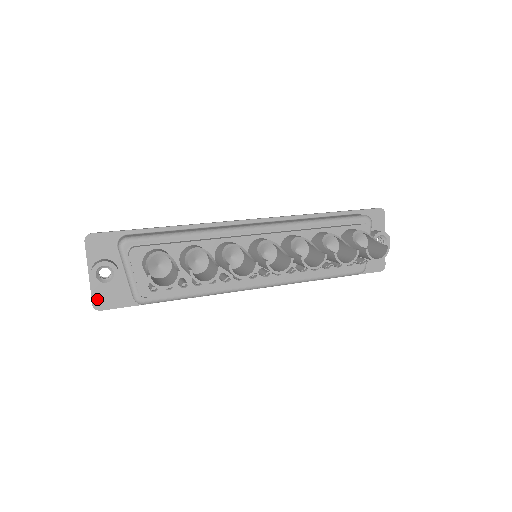
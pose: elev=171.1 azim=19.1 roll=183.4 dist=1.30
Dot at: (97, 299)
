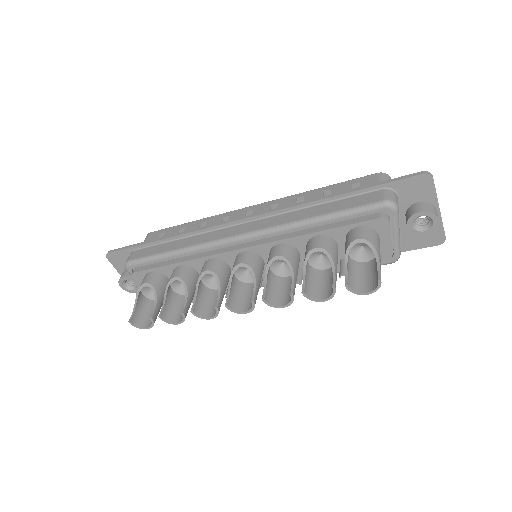
Dot at: occluded
